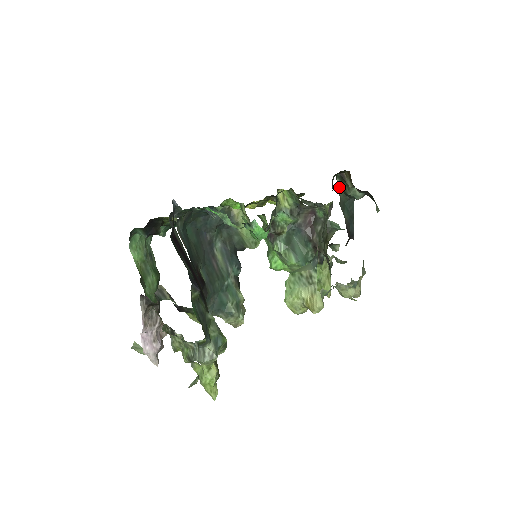
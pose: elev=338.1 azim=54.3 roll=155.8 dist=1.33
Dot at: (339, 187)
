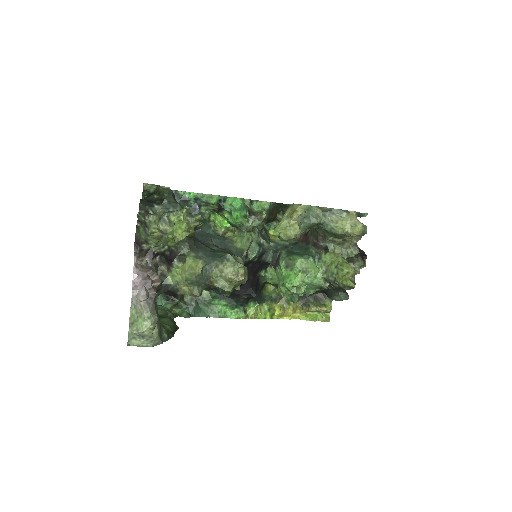
Dot at: occluded
